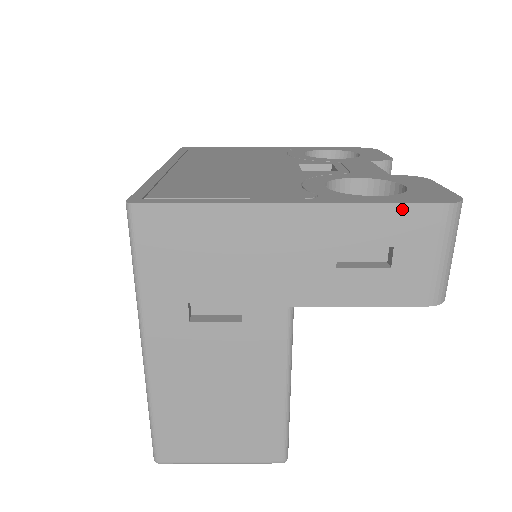
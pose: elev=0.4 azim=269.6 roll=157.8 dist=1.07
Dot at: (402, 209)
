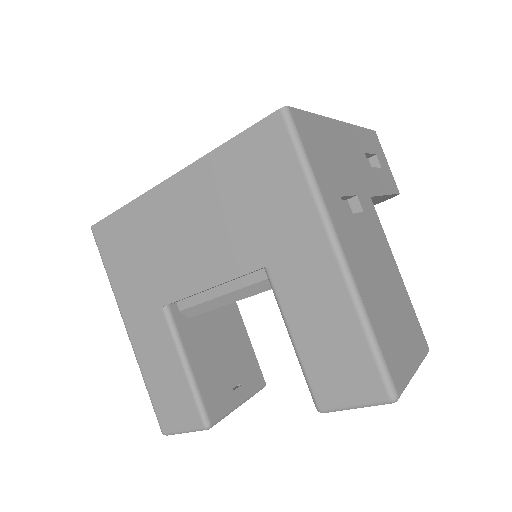
Dot at: (368, 132)
